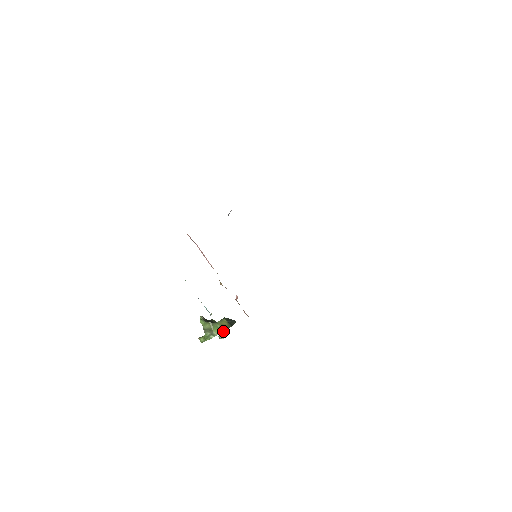
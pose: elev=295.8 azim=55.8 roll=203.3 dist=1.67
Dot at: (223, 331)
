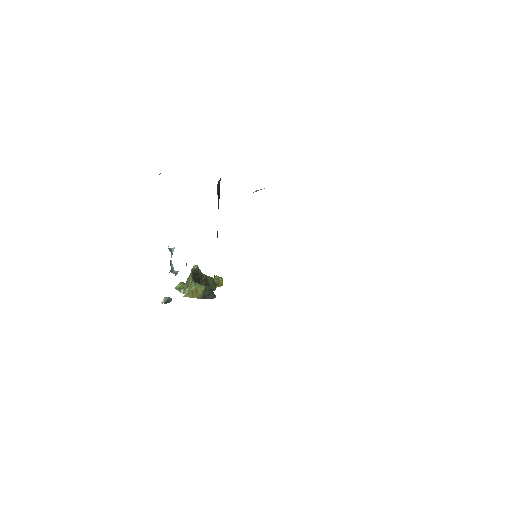
Dot at: (189, 296)
